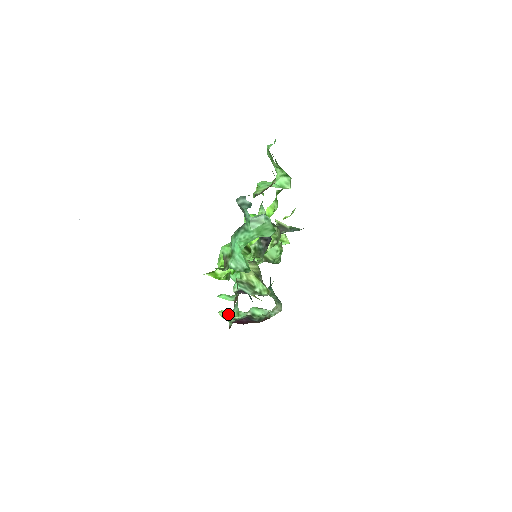
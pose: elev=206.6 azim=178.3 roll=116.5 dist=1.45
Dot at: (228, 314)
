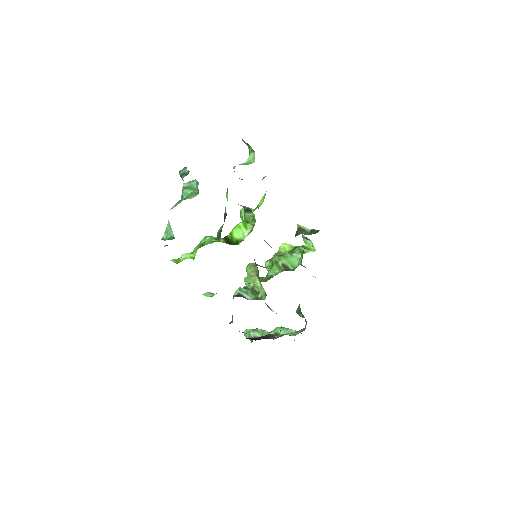
Dot at: occluded
